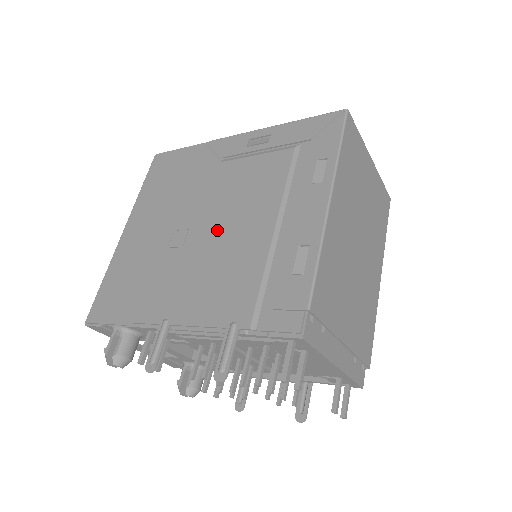
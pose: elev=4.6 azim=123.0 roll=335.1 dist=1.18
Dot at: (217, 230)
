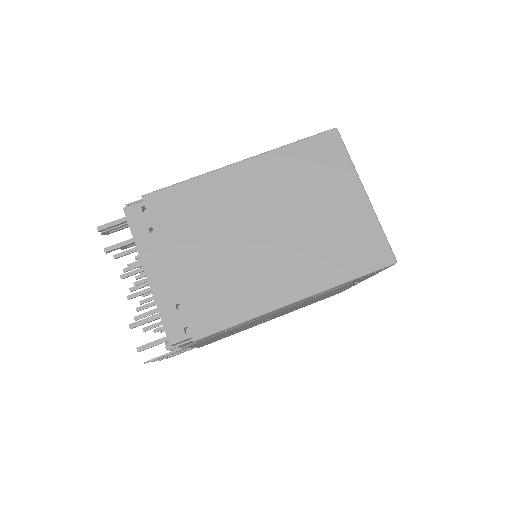
Dot at: occluded
